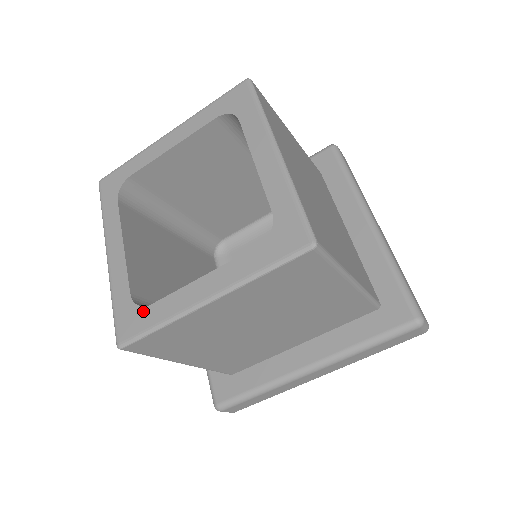
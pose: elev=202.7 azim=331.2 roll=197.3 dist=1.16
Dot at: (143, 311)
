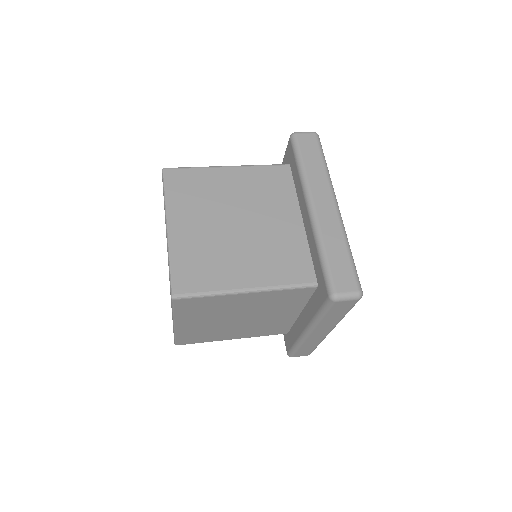
Dot at: occluded
